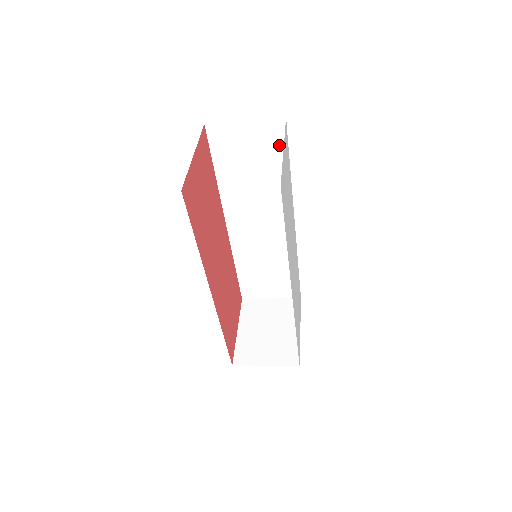
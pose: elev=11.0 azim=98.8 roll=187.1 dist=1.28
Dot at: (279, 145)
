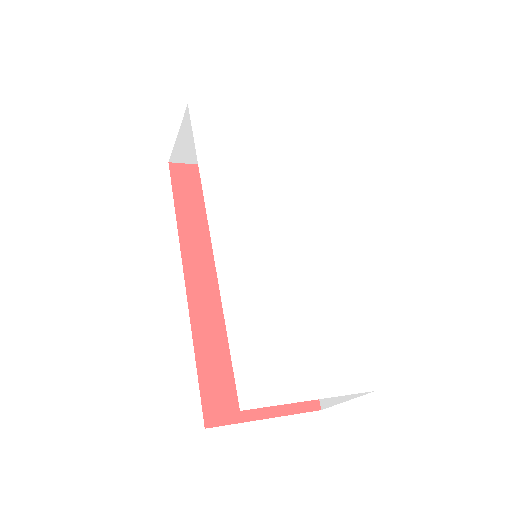
Dot at: occluded
